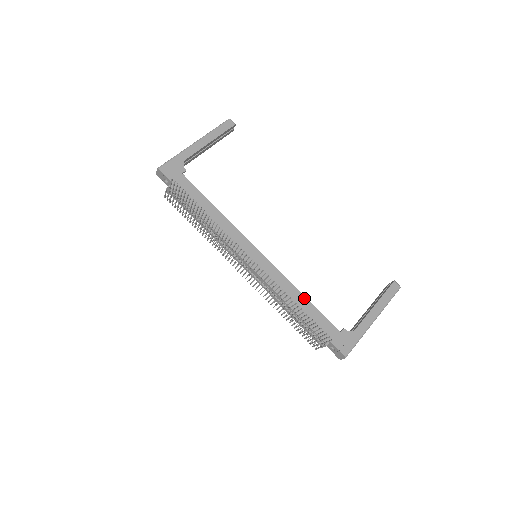
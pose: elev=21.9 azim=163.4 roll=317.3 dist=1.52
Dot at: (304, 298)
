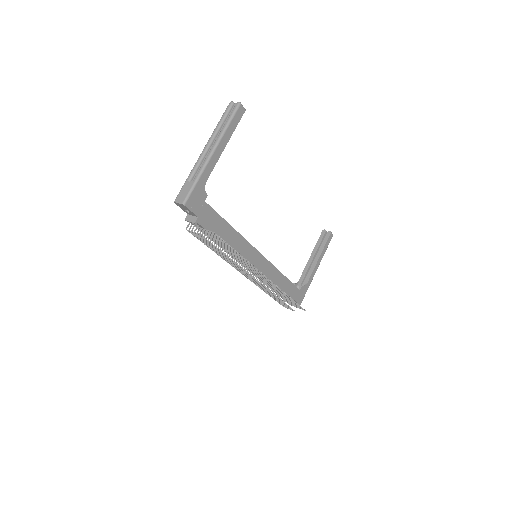
Dot at: (284, 277)
